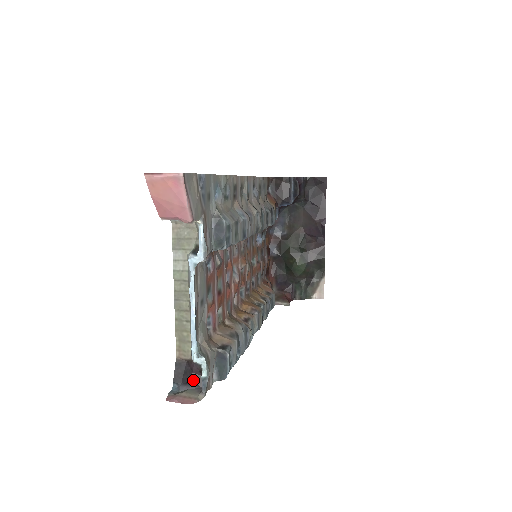
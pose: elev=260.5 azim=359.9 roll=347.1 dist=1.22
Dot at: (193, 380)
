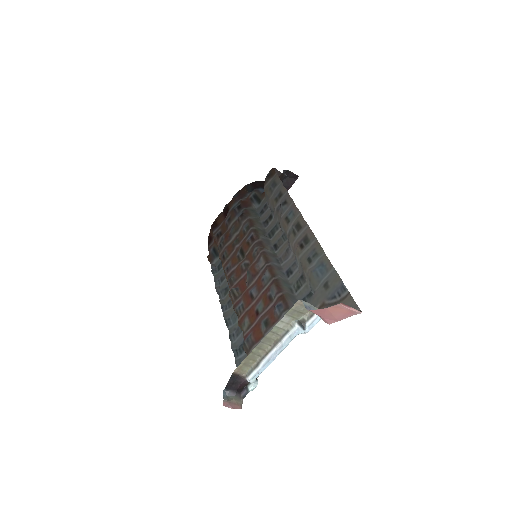
Dot at: (239, 389)
